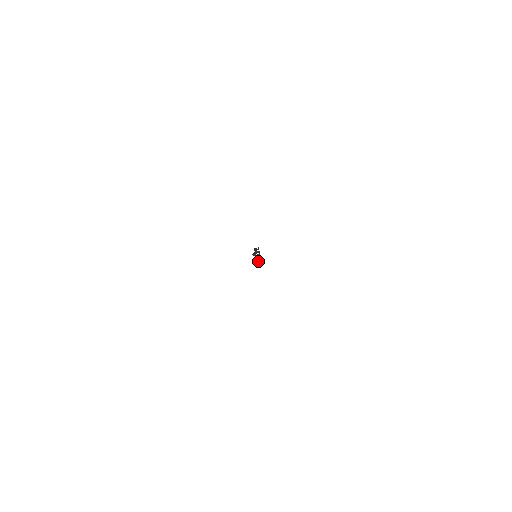
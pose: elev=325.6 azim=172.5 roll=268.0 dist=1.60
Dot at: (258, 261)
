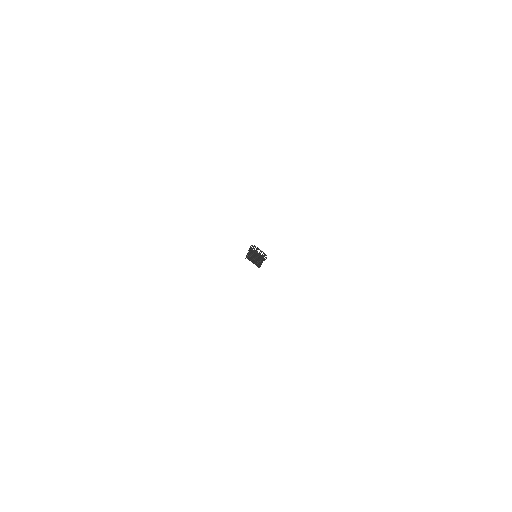
Dot at: (265, 259)
